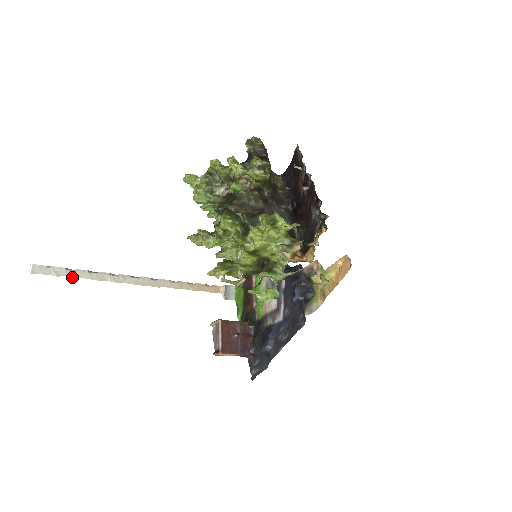
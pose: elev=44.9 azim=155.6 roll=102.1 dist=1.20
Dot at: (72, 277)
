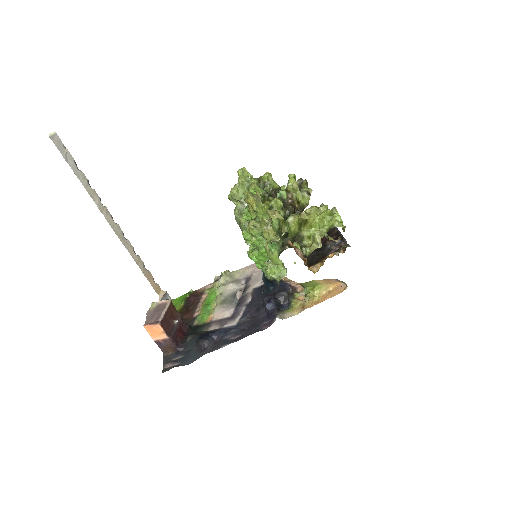
Dot at: (74, 172)
